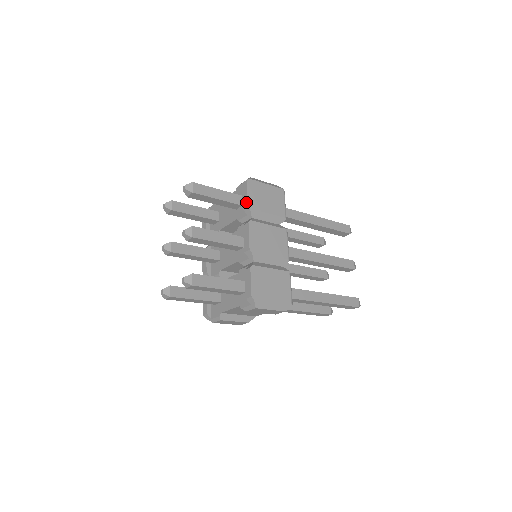
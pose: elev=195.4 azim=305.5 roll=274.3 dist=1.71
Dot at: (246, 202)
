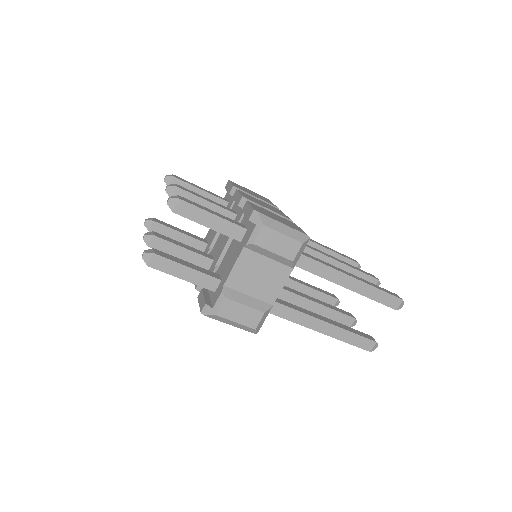
Dot at: (231, 186)
